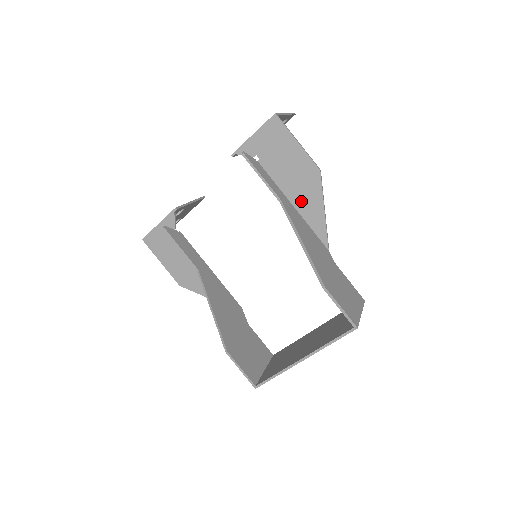
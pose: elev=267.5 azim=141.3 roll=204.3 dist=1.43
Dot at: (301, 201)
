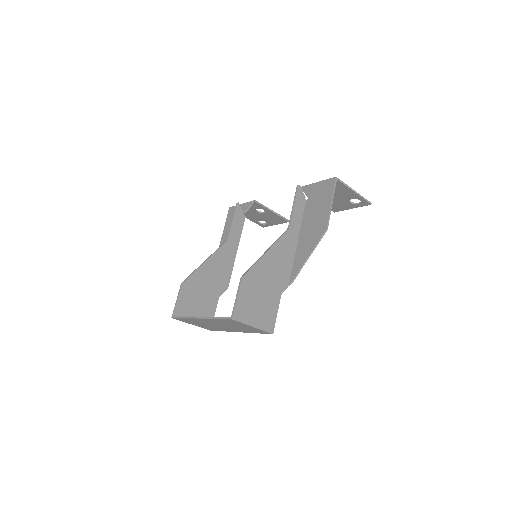
Dot at: (303, 241)
